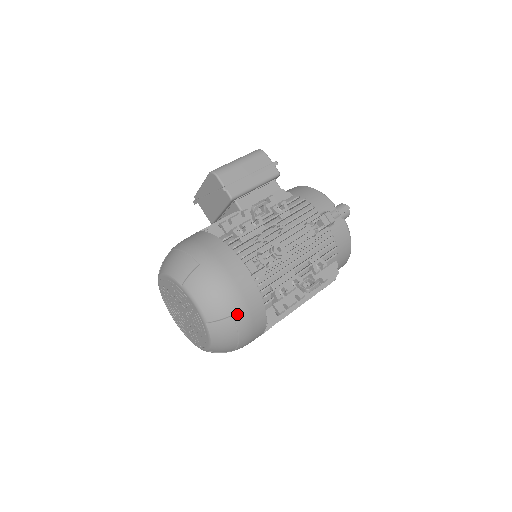
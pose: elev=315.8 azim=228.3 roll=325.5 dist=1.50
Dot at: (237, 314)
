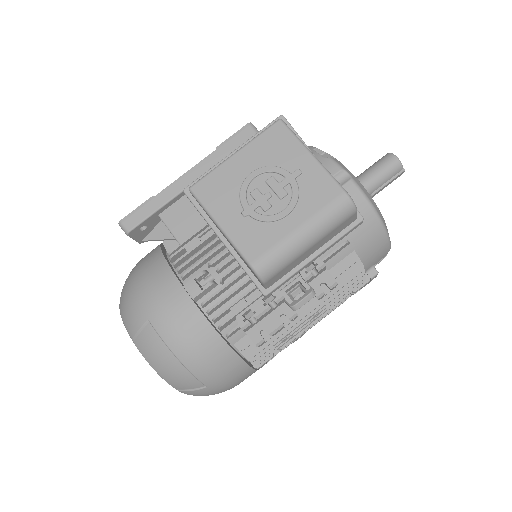
Dot at: occluded
